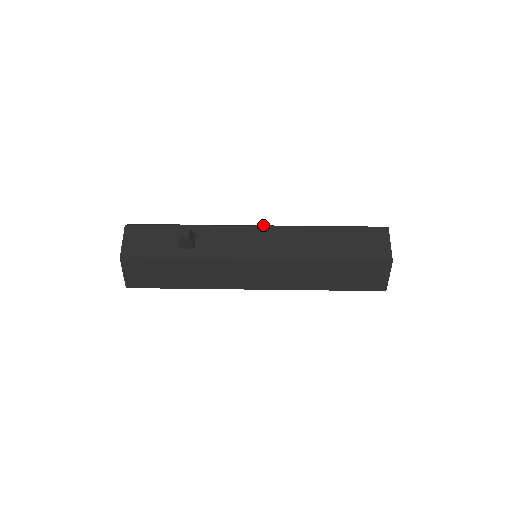
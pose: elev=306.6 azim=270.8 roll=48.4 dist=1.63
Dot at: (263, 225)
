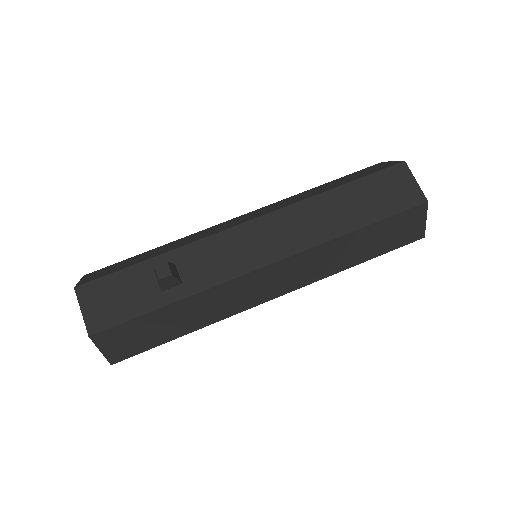
Dot at: (248, 214)
